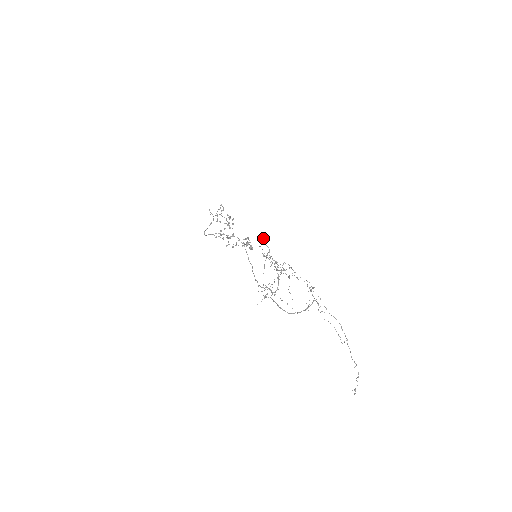
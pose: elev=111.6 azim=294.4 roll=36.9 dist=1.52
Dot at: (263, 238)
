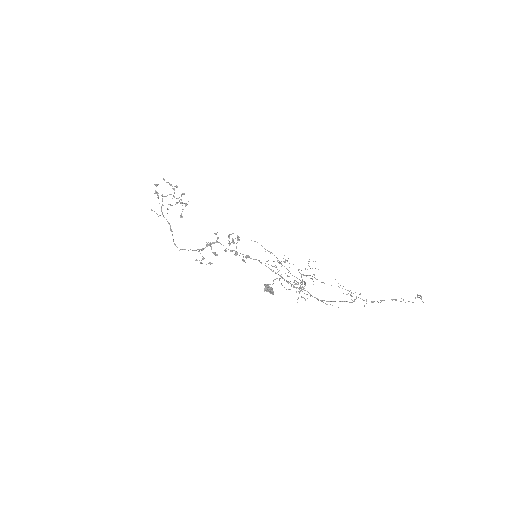
Dot at: occluded
